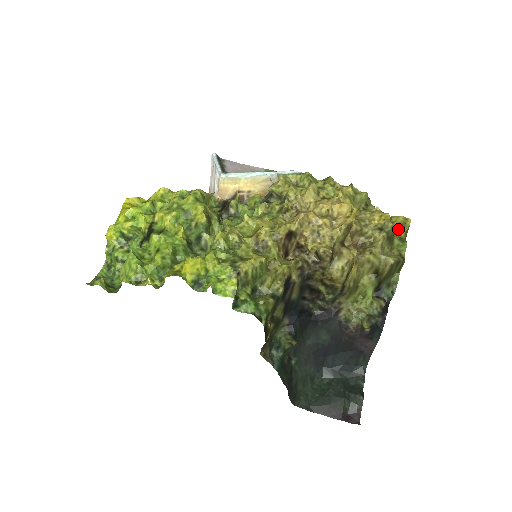
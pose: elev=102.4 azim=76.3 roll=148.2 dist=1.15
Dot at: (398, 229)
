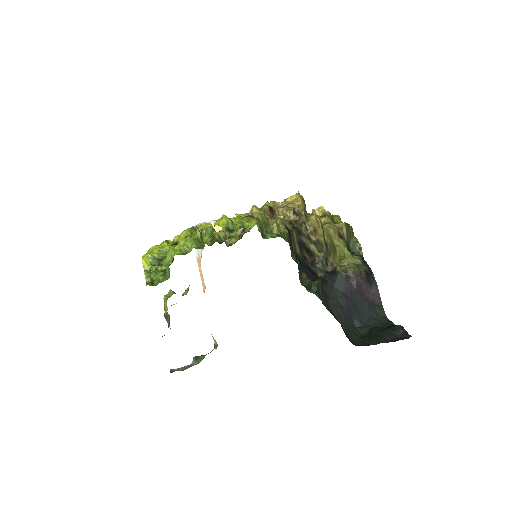
Dot at: (334, 218)
